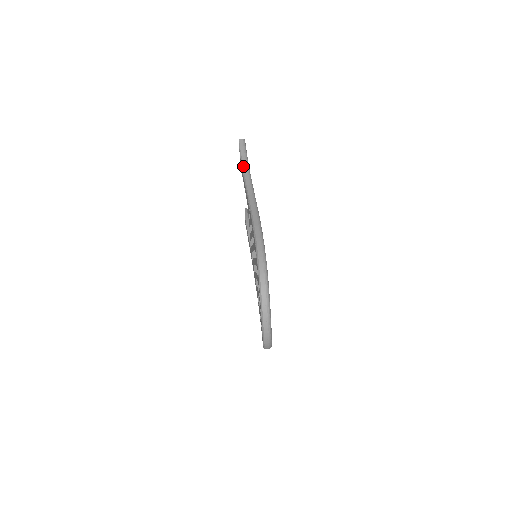
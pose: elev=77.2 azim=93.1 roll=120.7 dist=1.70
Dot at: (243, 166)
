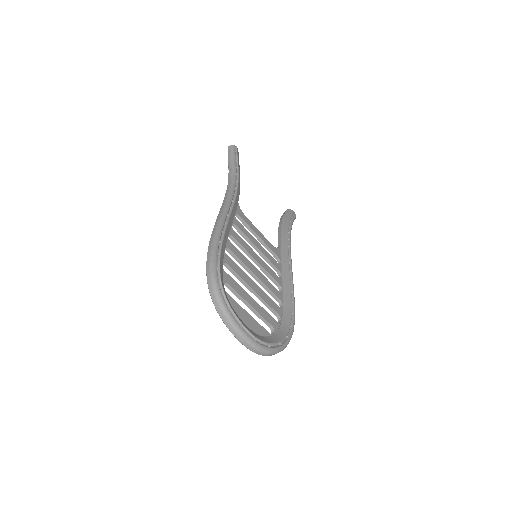
Dot at: occluded
